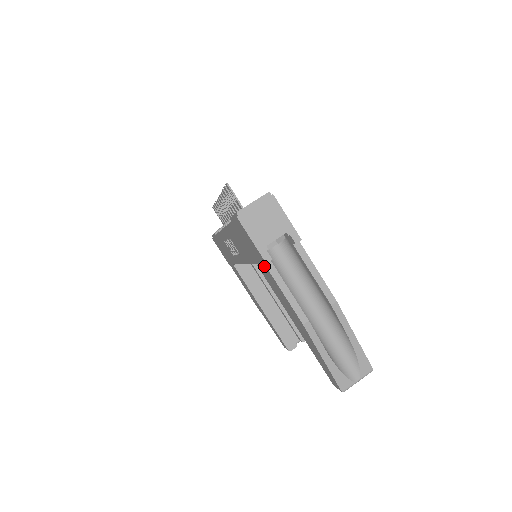
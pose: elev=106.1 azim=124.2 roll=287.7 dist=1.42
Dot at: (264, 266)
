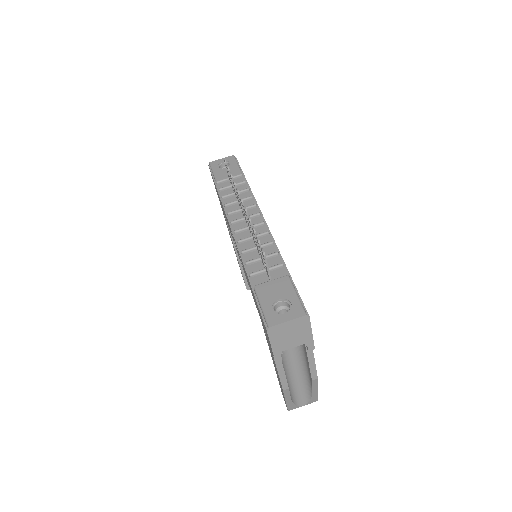
Dot at: (271, 350)
